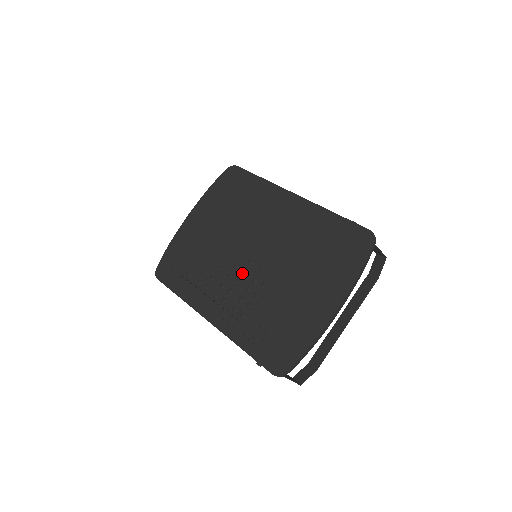
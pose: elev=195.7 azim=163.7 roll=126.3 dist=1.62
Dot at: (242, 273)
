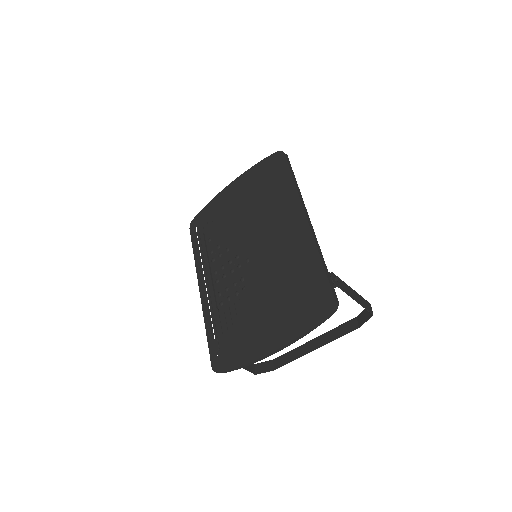
Dot at: (238, 266)
